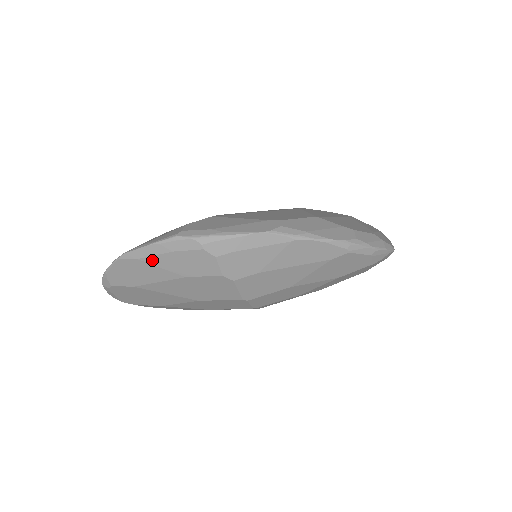
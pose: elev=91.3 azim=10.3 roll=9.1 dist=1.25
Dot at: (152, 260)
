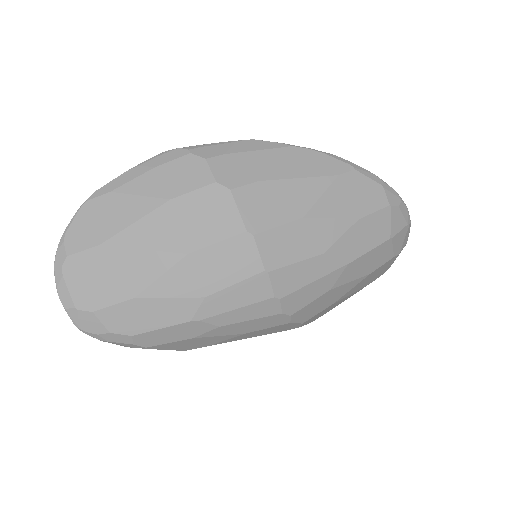
Dot at: (129, 188)
